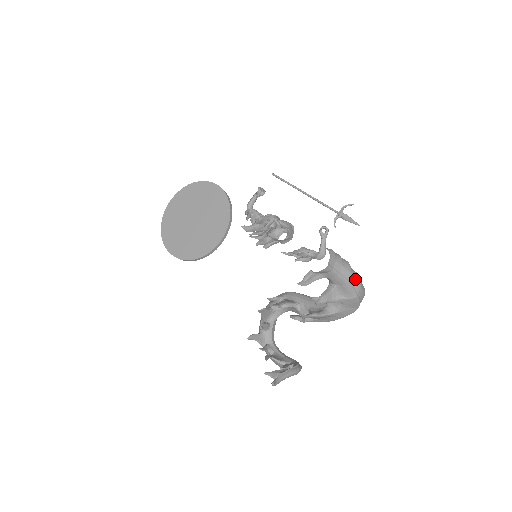
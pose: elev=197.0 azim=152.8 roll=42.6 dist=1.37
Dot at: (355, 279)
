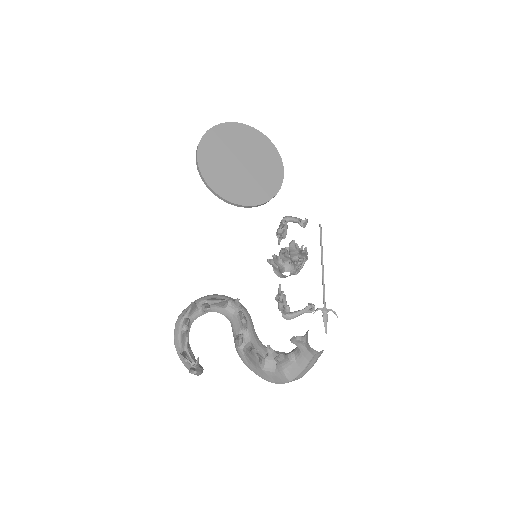
Dot at: occluded
